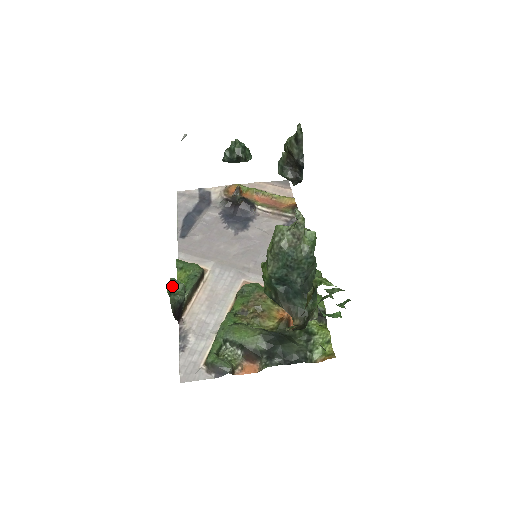
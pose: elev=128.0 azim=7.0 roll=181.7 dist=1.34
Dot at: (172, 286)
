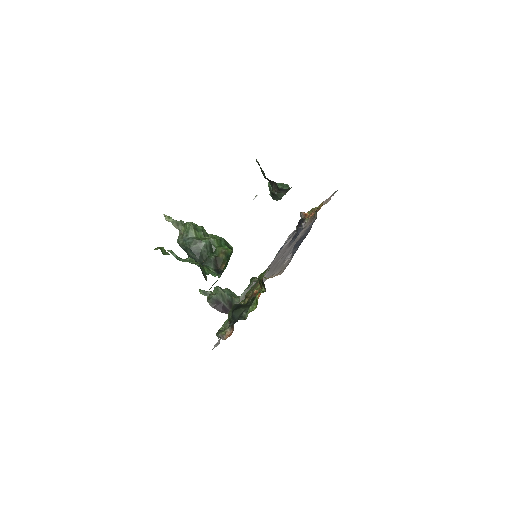
Dot at: (214, 290)
